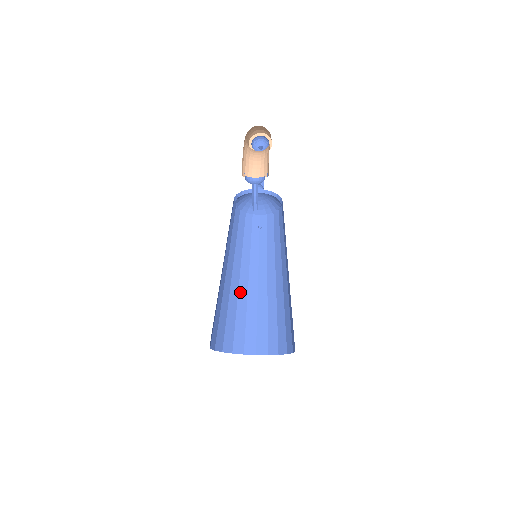
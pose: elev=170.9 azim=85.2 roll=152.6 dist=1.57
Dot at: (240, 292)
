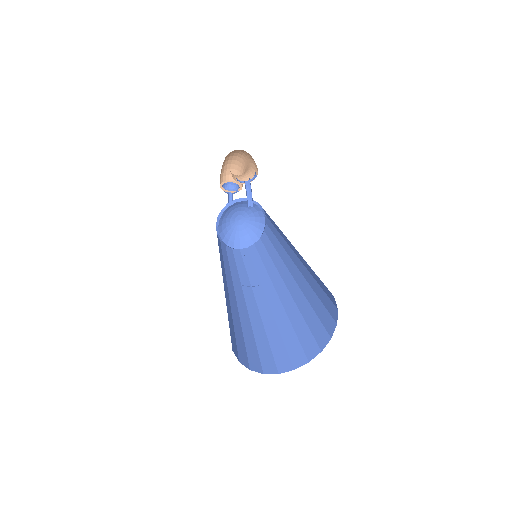
Dot at: (240, 310)
